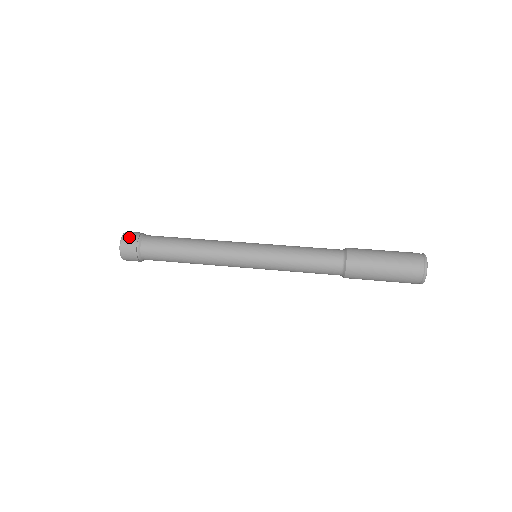
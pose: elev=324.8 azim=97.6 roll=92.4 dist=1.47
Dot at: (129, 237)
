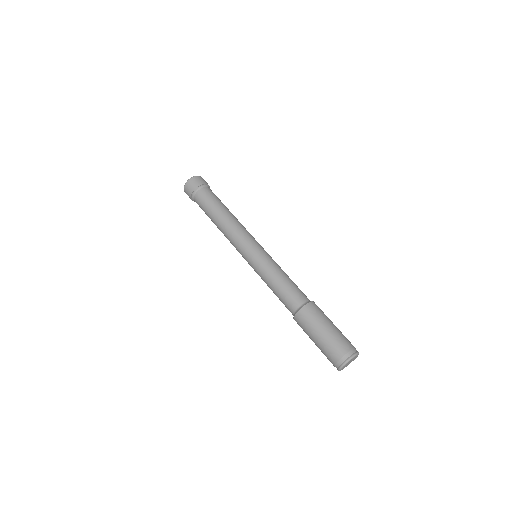
Dot at: (190, 185)
